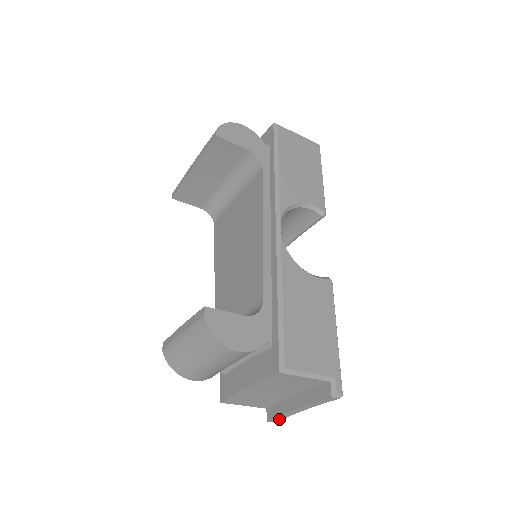
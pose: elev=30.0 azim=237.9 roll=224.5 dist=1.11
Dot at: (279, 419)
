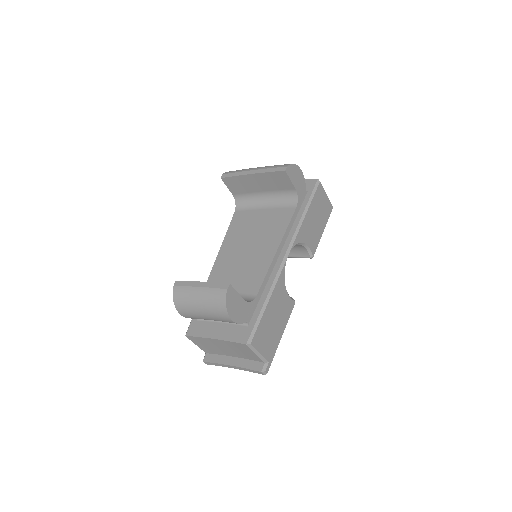
Dot at: (211, 364)
